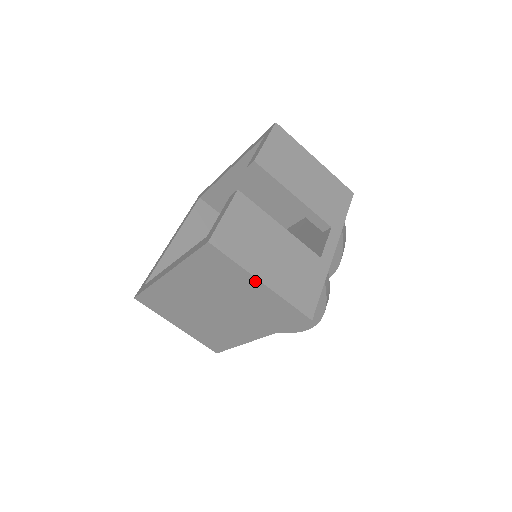
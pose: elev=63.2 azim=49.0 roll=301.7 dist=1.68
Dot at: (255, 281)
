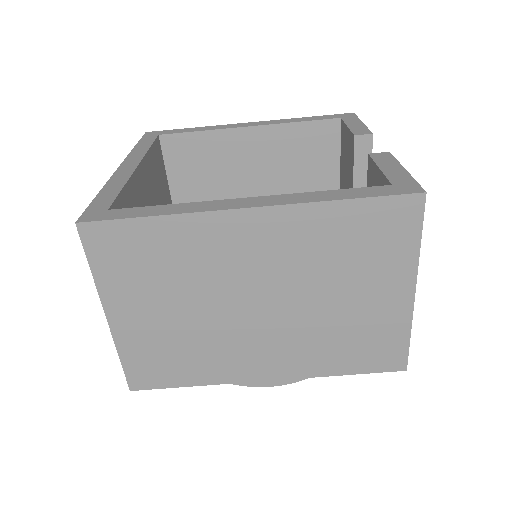
Dot at: (408, 285)
